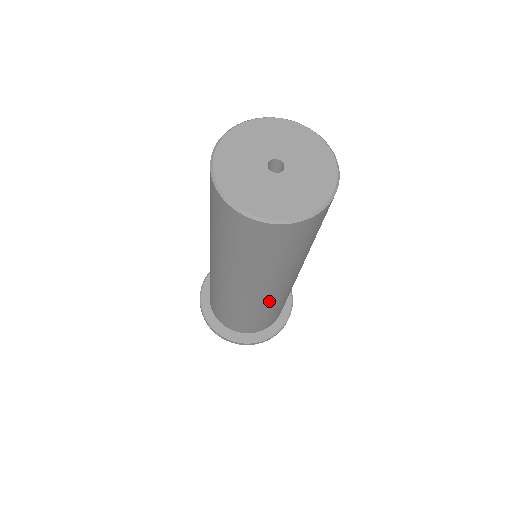
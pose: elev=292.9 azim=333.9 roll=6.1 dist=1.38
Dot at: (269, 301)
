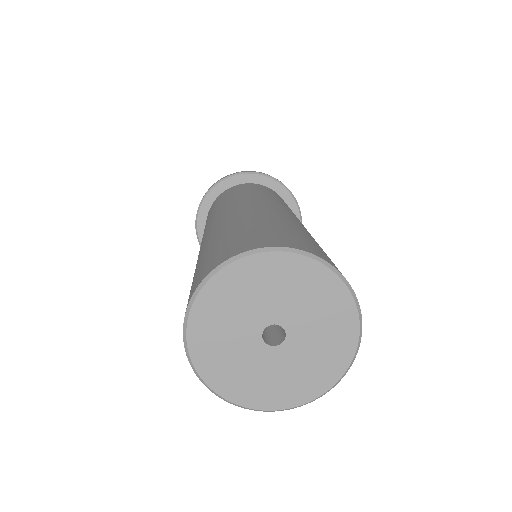
Dot at: occluded
